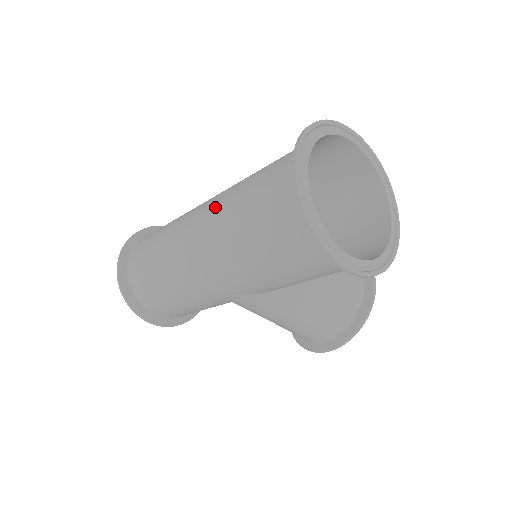
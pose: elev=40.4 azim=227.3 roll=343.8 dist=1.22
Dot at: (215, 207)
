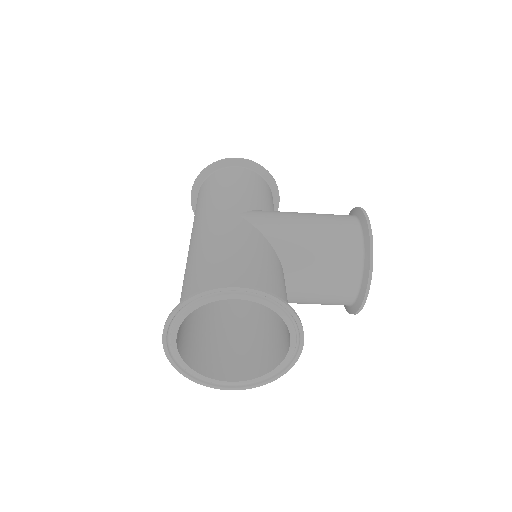
Dot at: occluded
